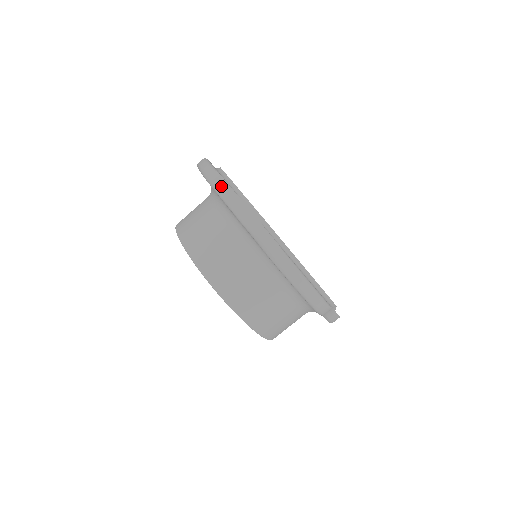
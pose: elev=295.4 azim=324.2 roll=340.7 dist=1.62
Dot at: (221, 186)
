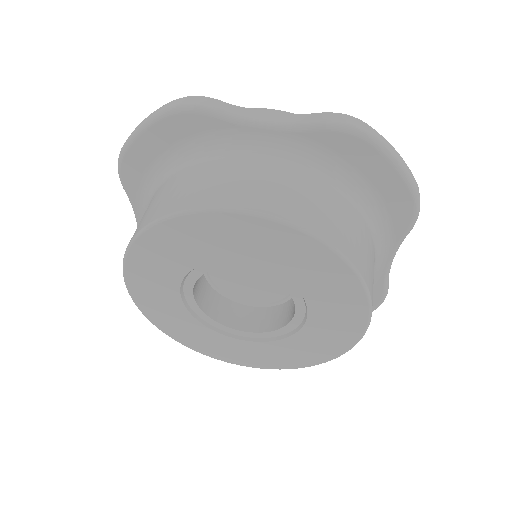
Dot at: (208, 103)
